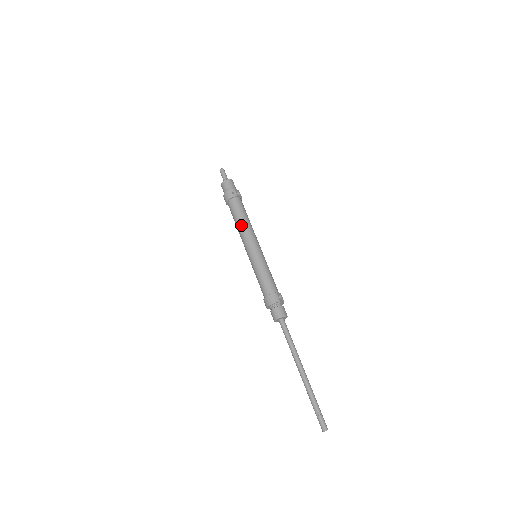
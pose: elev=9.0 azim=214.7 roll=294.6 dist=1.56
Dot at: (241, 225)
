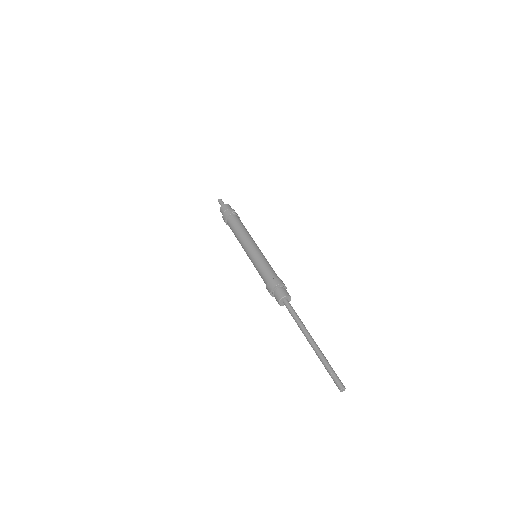
Dot at: (241, 232)
